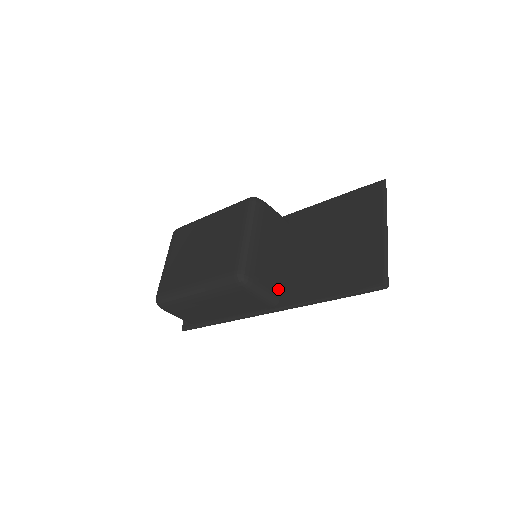
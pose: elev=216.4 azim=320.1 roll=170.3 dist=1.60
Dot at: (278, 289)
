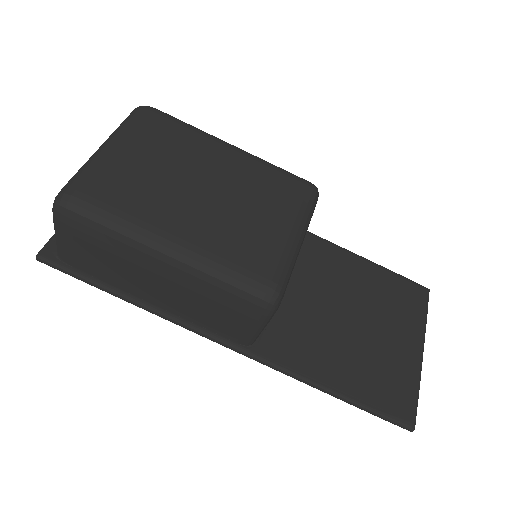
Dot at: occluded
